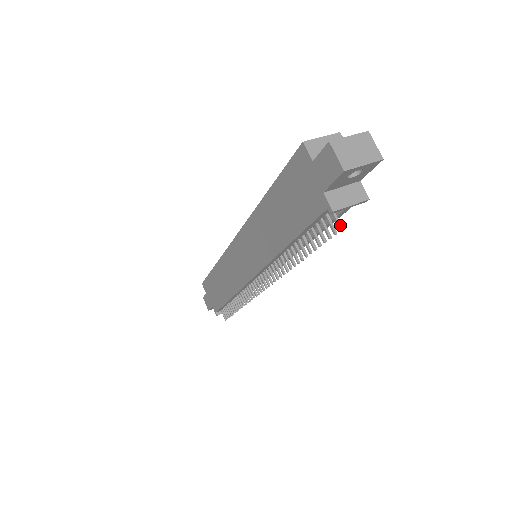
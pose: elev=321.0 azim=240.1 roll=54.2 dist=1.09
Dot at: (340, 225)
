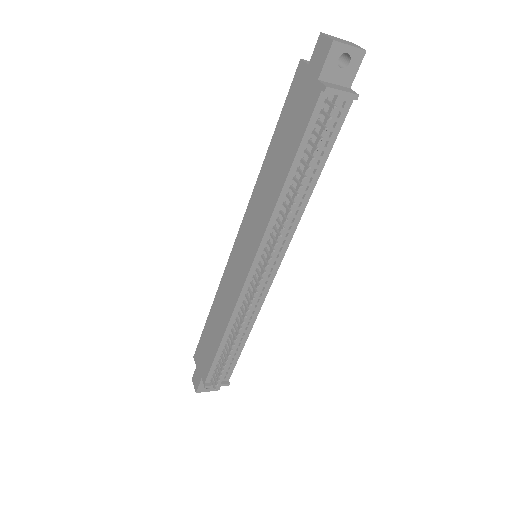
Dot at: (334, 105)
